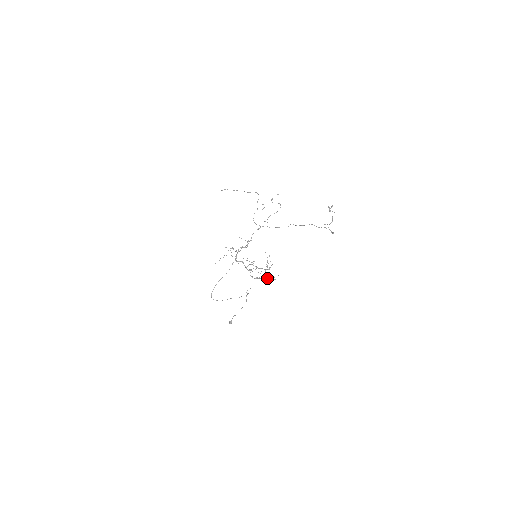
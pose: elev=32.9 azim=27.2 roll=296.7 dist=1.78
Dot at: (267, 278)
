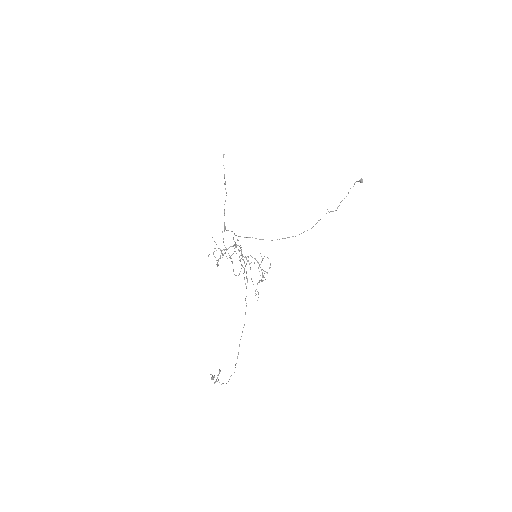
Dot at: occluded
